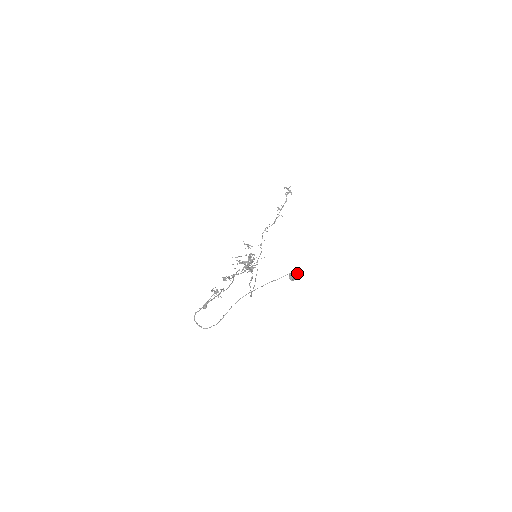
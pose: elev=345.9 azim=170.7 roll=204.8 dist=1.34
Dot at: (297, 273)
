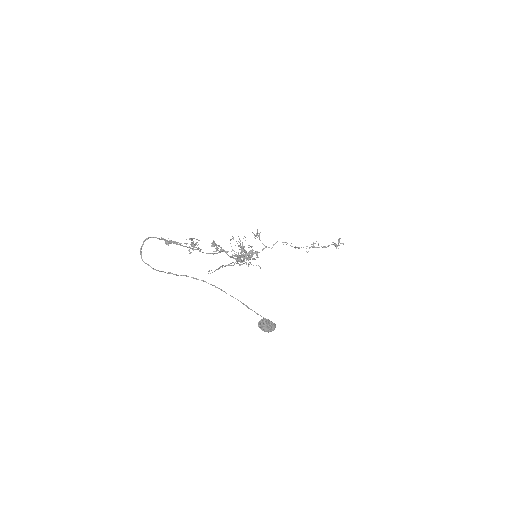
Dot at: (270, 327)
